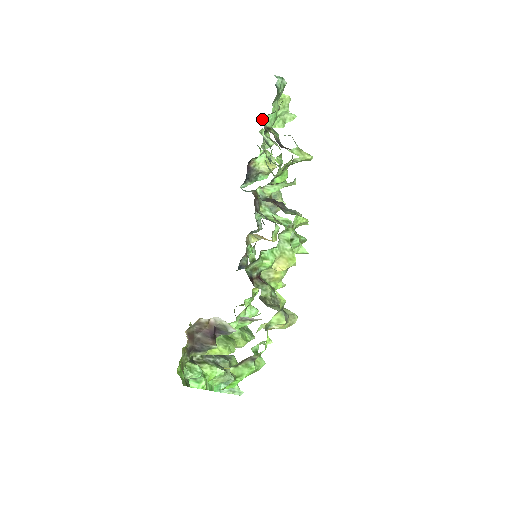
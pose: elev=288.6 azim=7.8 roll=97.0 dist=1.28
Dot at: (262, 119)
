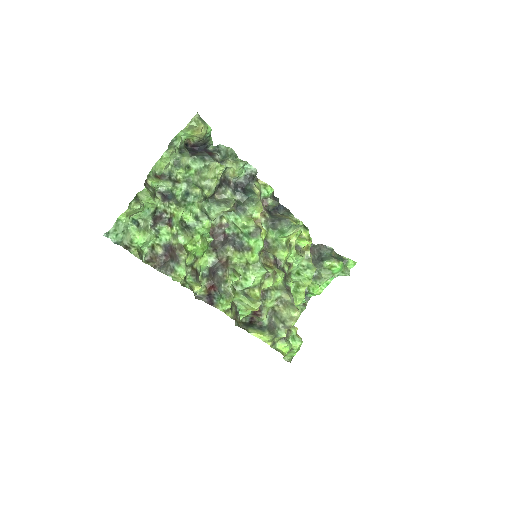
Dot at: (144, 250)
